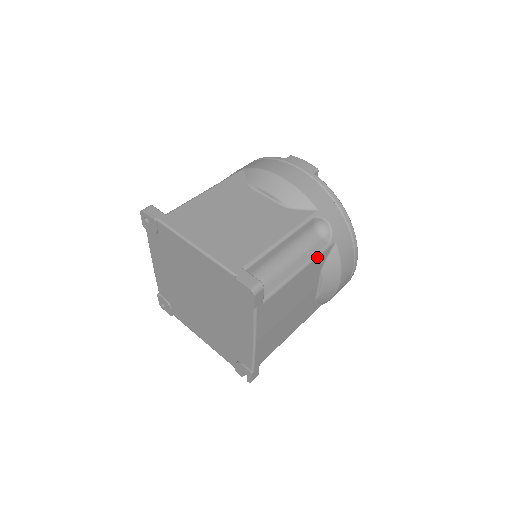
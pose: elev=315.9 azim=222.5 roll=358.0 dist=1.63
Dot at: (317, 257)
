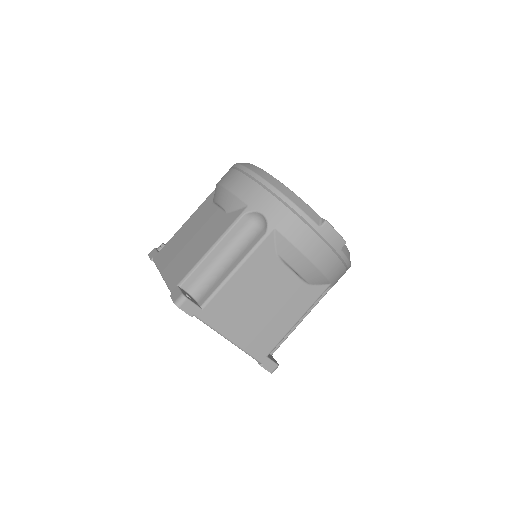
Dot at: occluded
